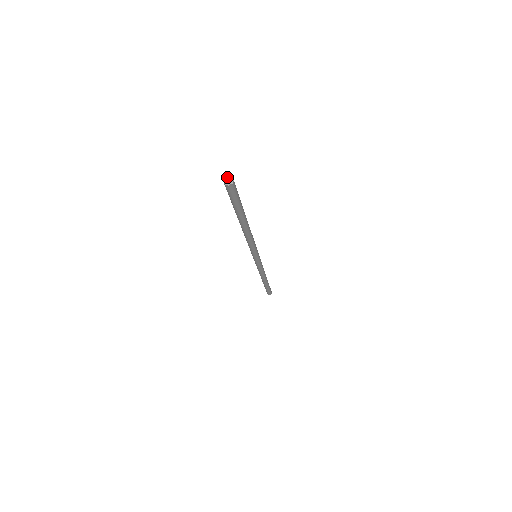
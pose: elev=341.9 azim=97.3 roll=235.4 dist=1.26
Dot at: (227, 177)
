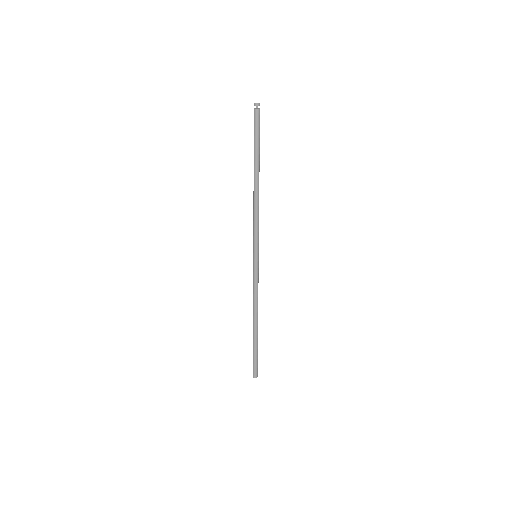
Dot at: (257, 103)
